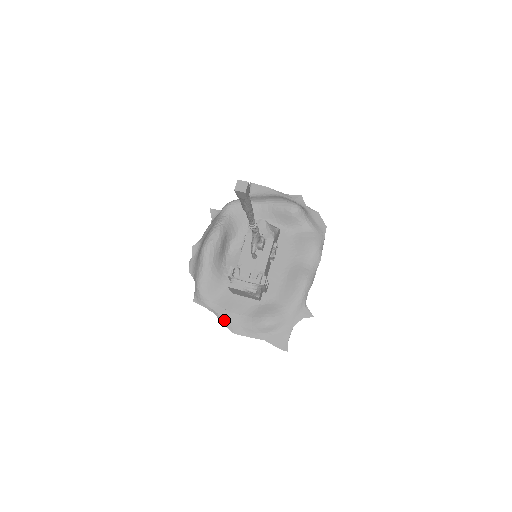
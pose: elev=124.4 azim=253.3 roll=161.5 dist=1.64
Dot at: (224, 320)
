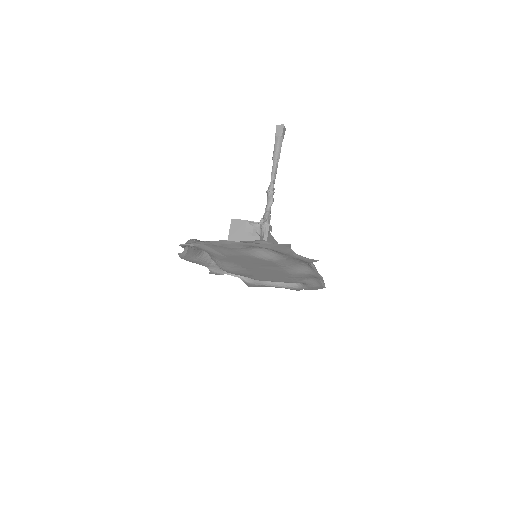
Dot at: occluded
